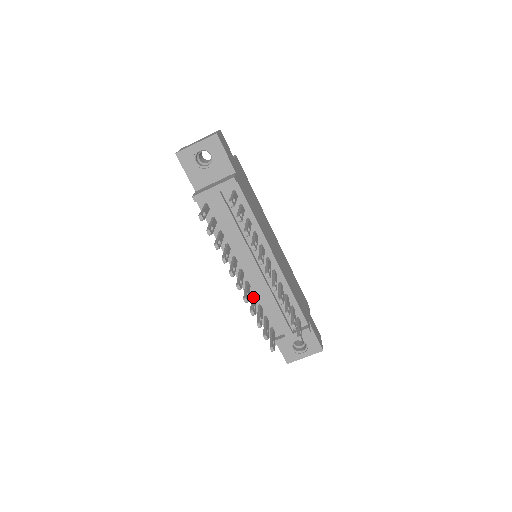
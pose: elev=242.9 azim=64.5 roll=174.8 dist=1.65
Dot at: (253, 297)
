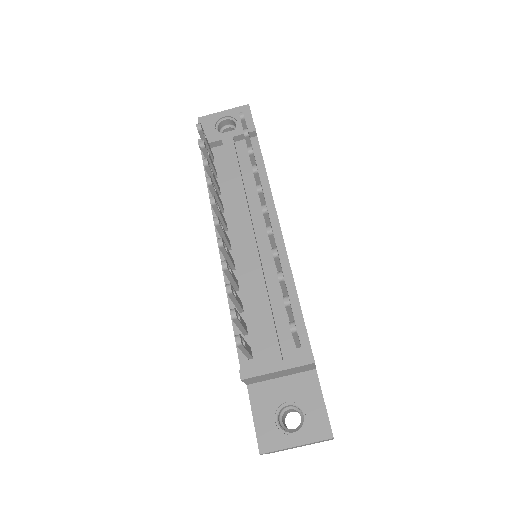
Dot at: (234, 275)
